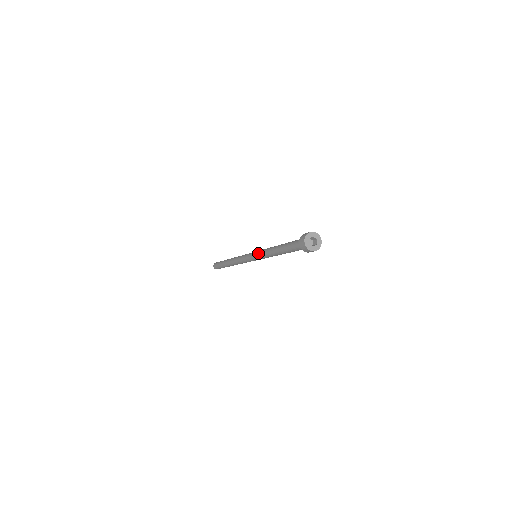
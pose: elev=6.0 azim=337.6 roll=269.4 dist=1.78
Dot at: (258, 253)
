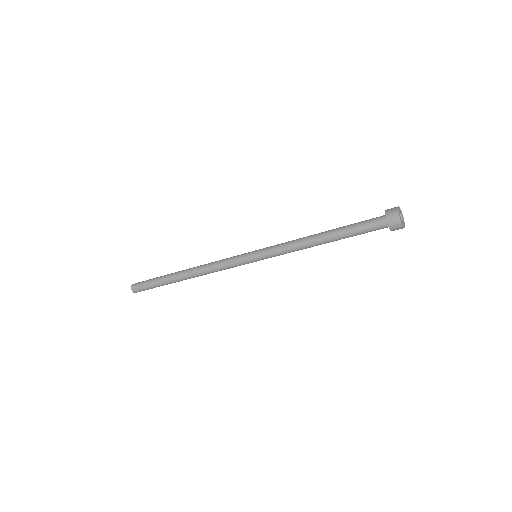
Dot at: (272, 246)
